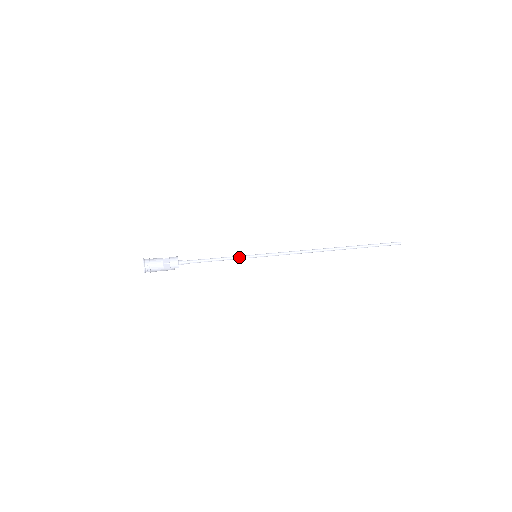
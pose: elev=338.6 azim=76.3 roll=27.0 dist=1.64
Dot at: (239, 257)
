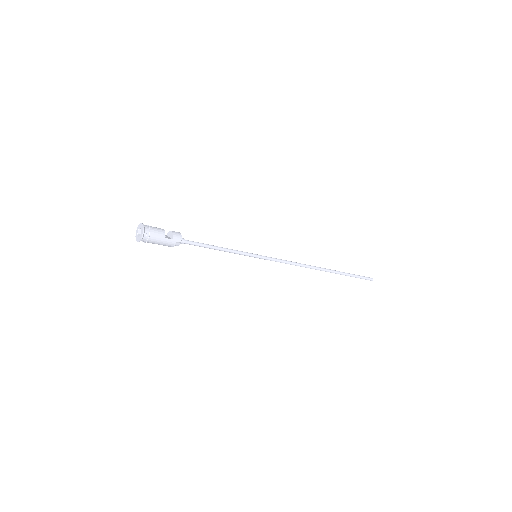
Dot at: (241, 251)
